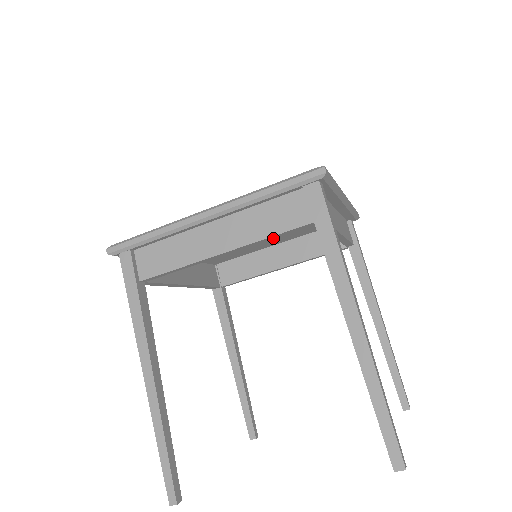
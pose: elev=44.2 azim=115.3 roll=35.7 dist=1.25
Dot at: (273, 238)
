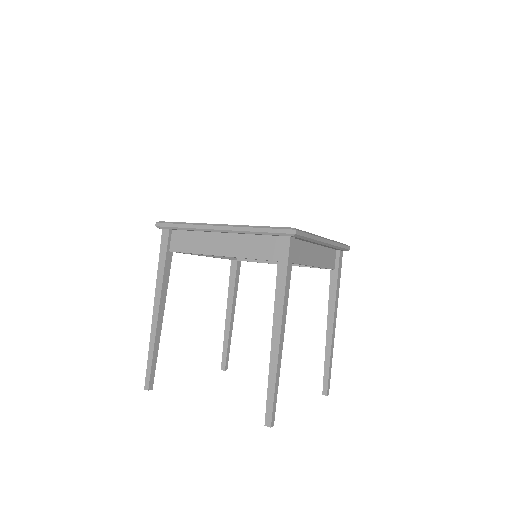
Dot at: occluded
